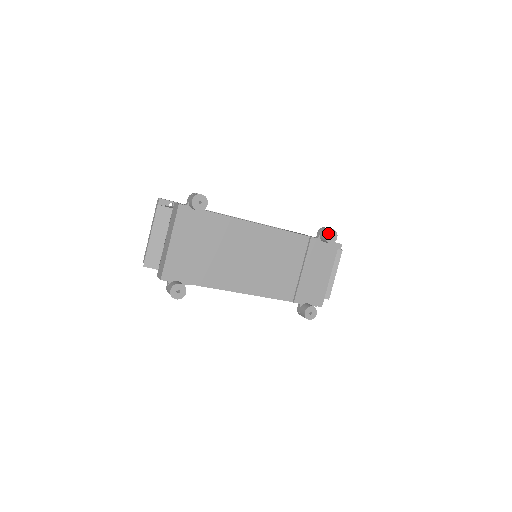
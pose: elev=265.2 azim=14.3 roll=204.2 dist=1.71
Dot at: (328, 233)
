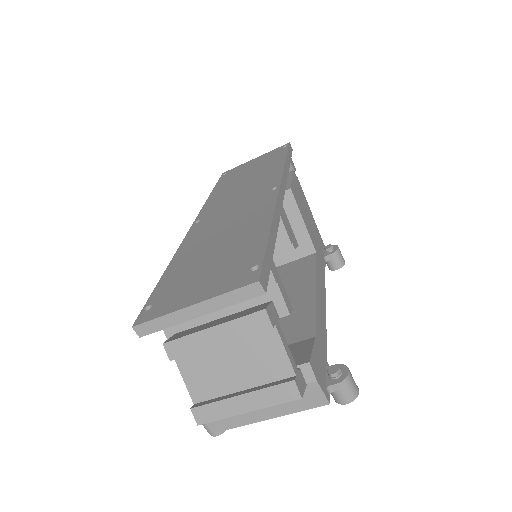
Dot at: (340, 267)
